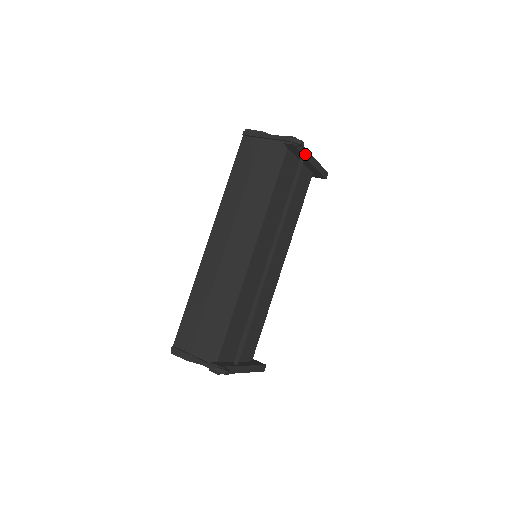
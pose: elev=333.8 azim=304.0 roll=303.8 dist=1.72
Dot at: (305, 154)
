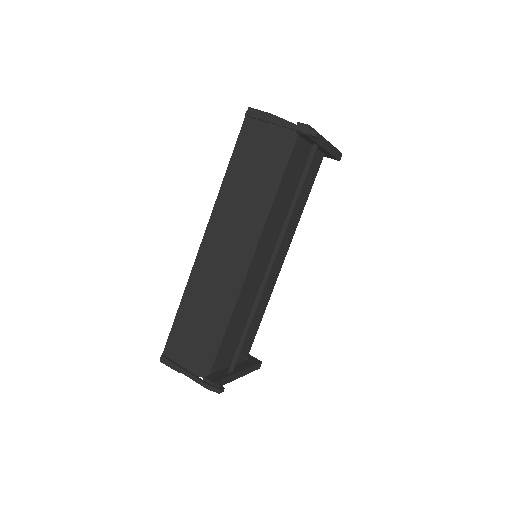
Dot at: (319, 141)
